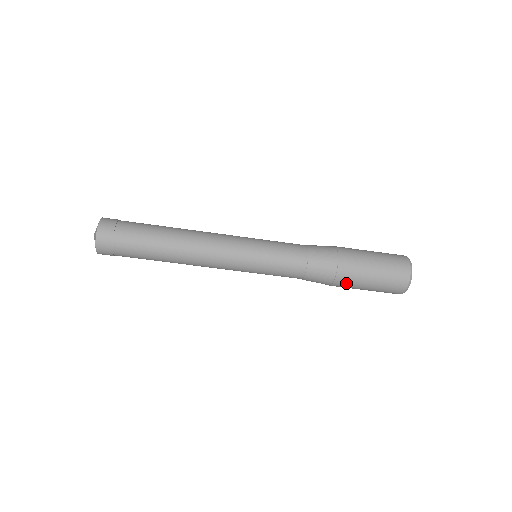
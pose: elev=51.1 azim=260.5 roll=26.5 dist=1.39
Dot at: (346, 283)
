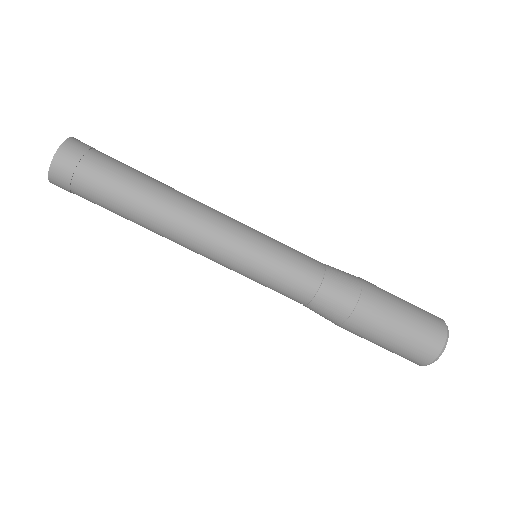
Dot at: (373, 309)
